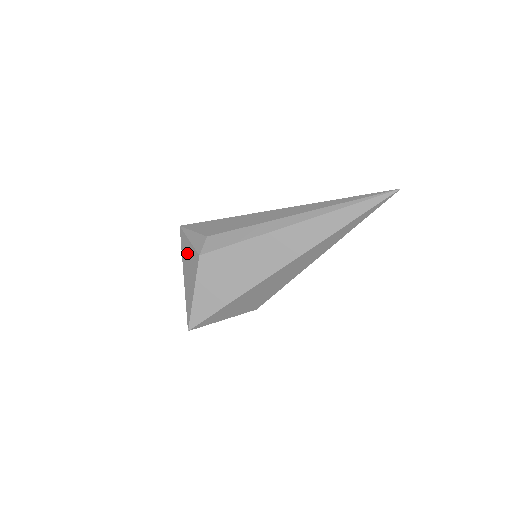
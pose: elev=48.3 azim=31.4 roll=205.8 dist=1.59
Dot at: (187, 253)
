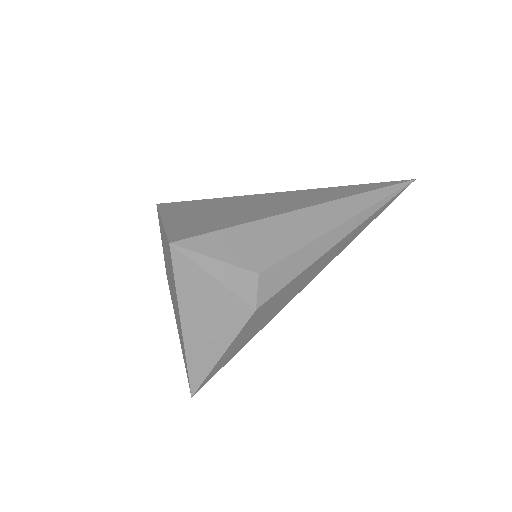
Dot at: (204, 298)
